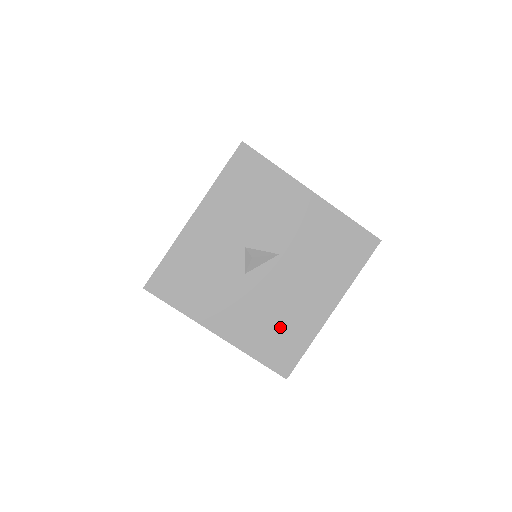
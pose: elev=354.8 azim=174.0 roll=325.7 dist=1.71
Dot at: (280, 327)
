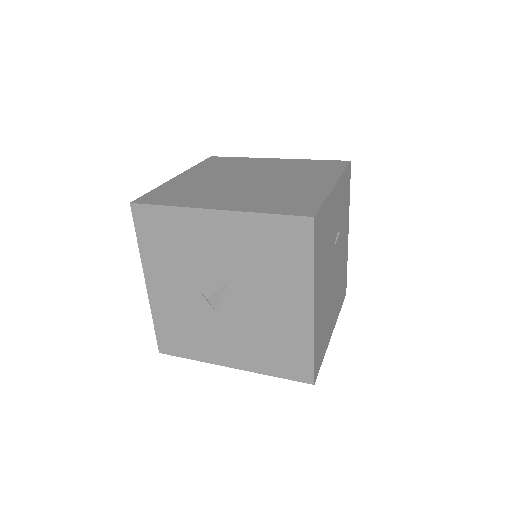
Dot at: (276, 343)
